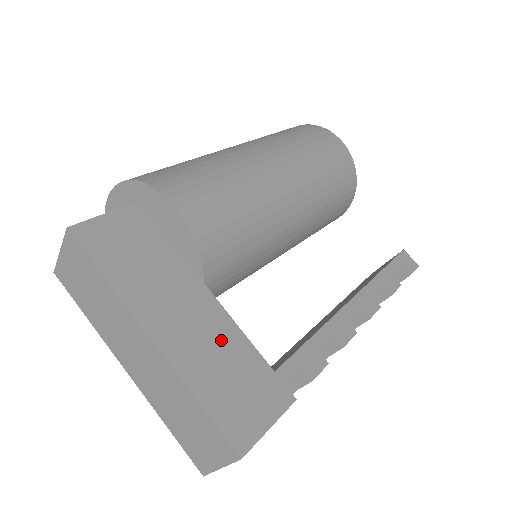
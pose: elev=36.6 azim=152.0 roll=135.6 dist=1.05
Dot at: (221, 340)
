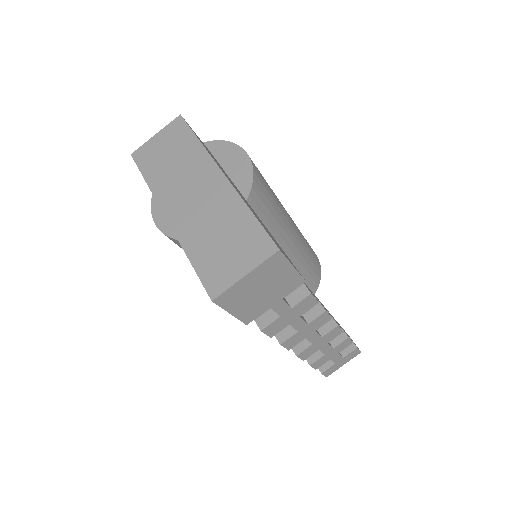
Dot at: (259, 219)
